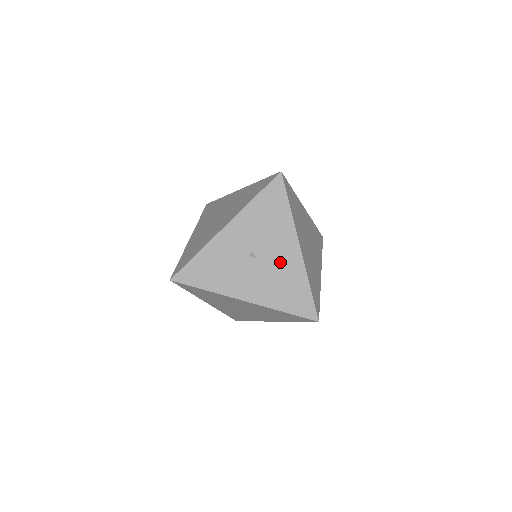
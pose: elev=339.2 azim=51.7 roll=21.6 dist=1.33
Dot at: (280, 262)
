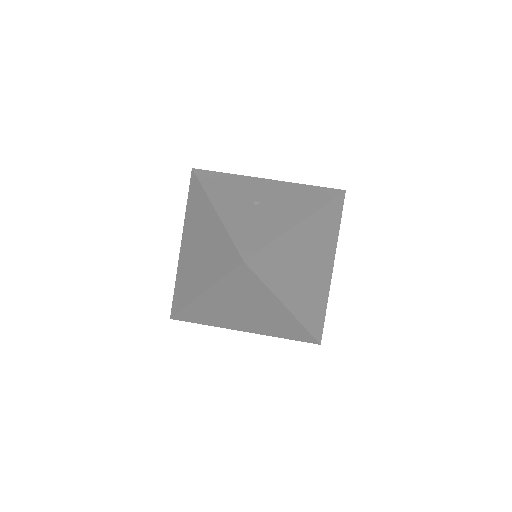
Dot at: (274, 192)
